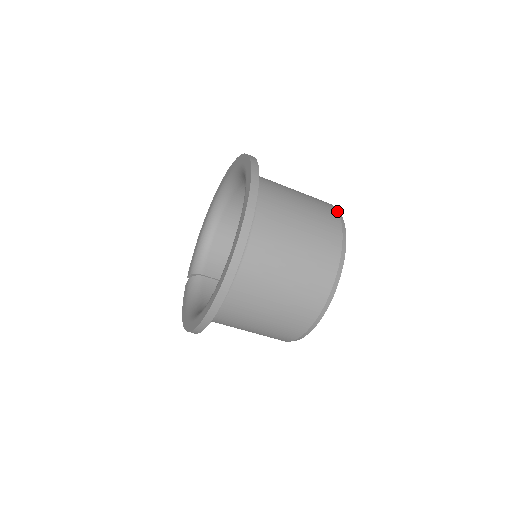
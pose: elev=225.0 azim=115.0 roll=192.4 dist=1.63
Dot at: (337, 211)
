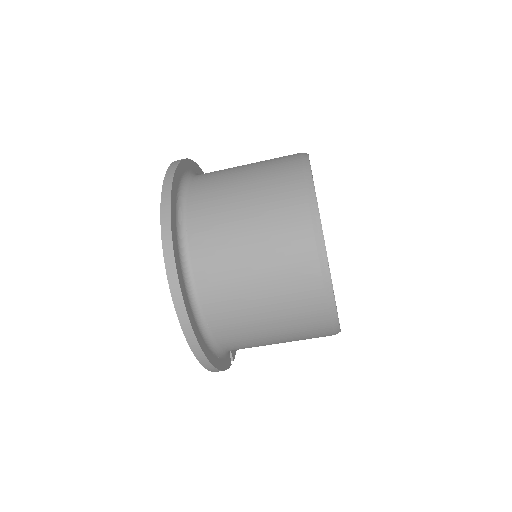
Dot at: occluded
